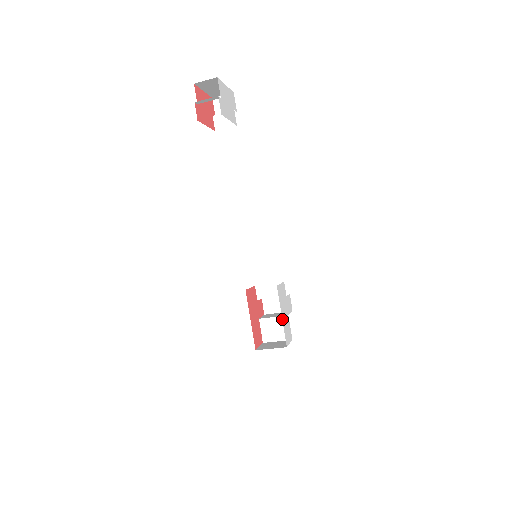
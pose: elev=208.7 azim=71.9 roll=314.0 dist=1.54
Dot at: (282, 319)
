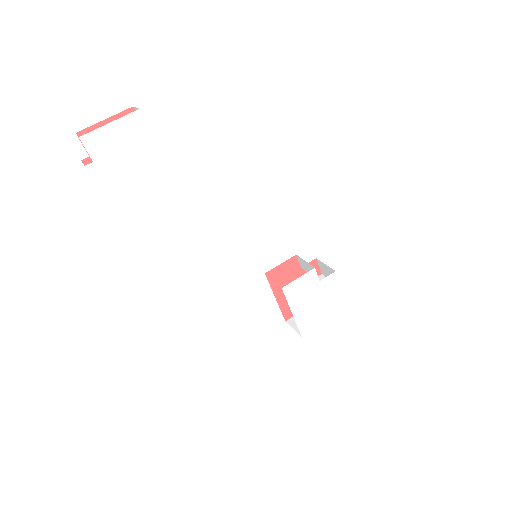
Dot at: (294, 316)
